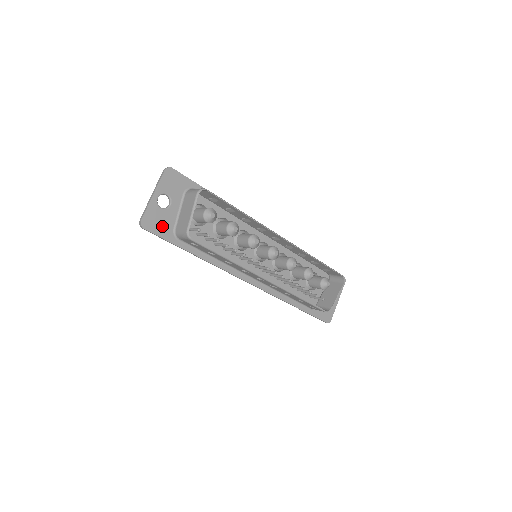
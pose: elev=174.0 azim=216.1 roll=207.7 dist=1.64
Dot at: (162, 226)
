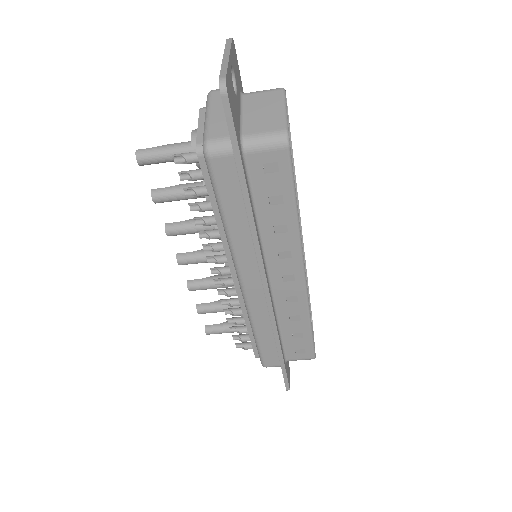
Dot at: (235, 115)
